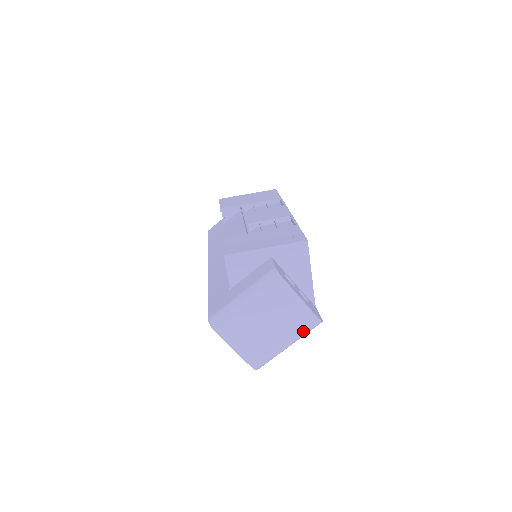
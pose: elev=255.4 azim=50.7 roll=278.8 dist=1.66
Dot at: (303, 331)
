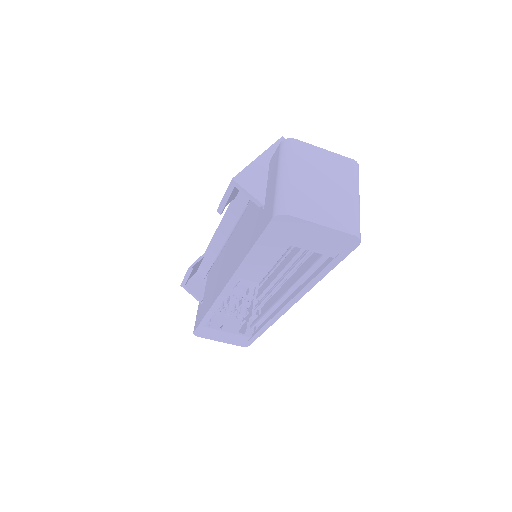
Dot at: (354, 177)
